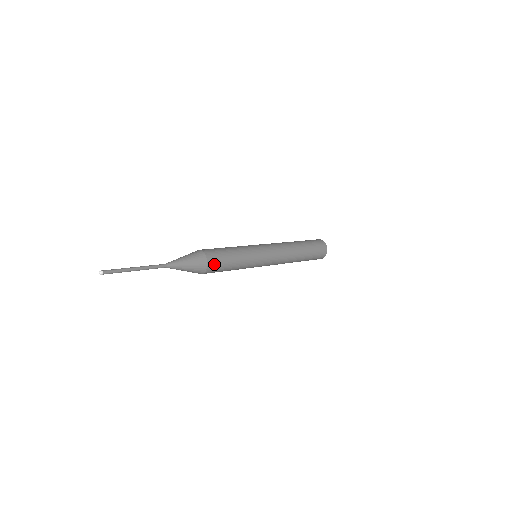
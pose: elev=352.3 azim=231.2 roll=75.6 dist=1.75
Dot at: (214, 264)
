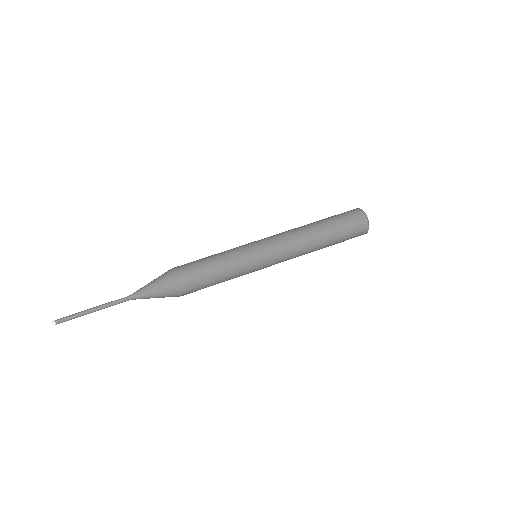
Dot at: (189, 287)
